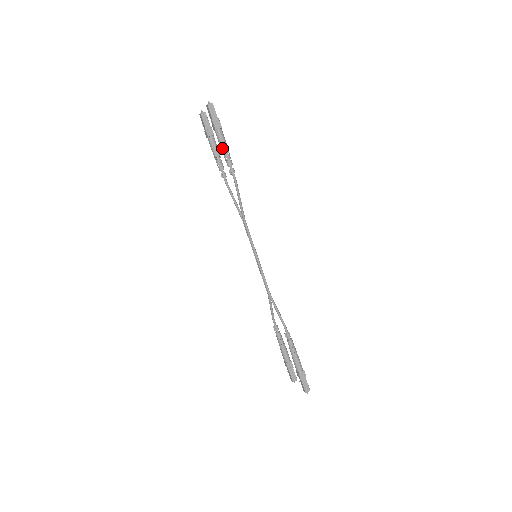
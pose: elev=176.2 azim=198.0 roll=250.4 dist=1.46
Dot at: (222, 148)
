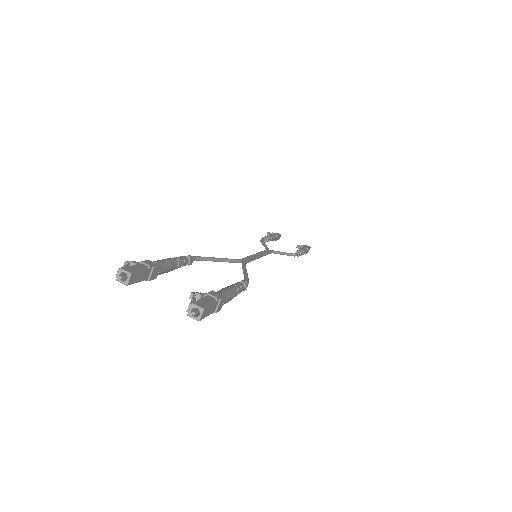
Dot at: (230, 300)
